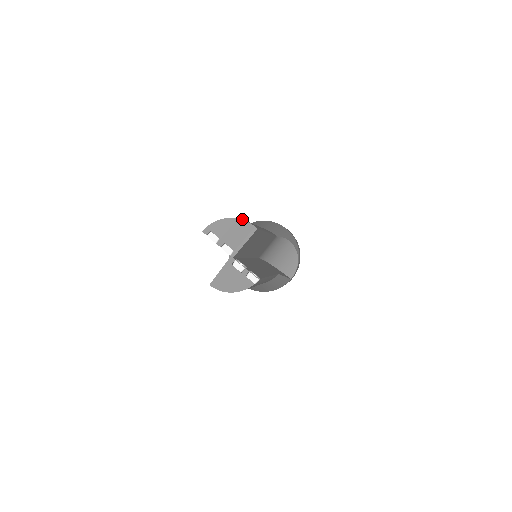
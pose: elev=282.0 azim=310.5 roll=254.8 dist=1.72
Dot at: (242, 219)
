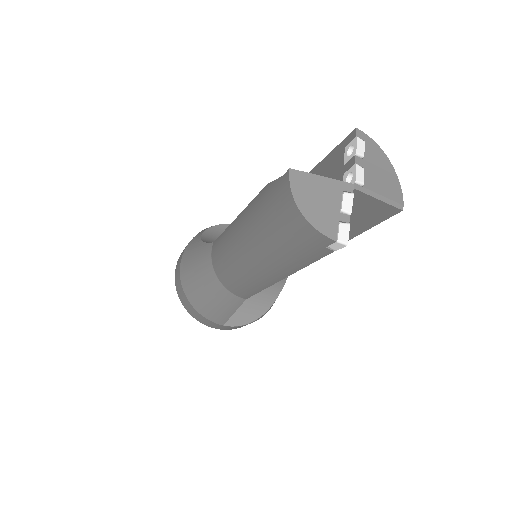
Dot at: occluded
